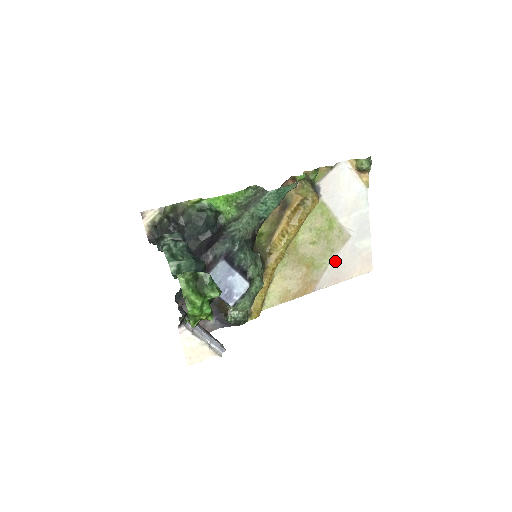
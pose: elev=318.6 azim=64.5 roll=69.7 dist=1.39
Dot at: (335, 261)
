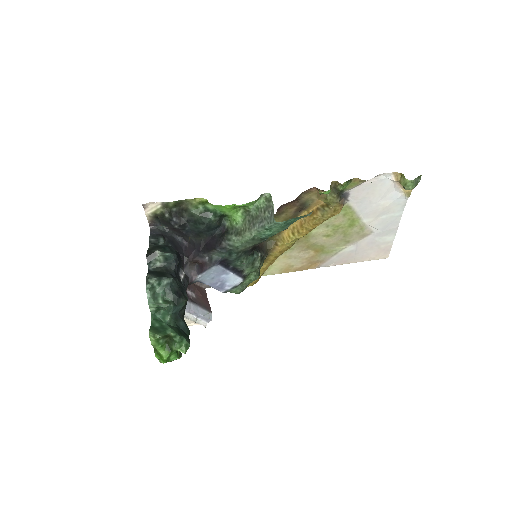
Dot at: (348, 249)
